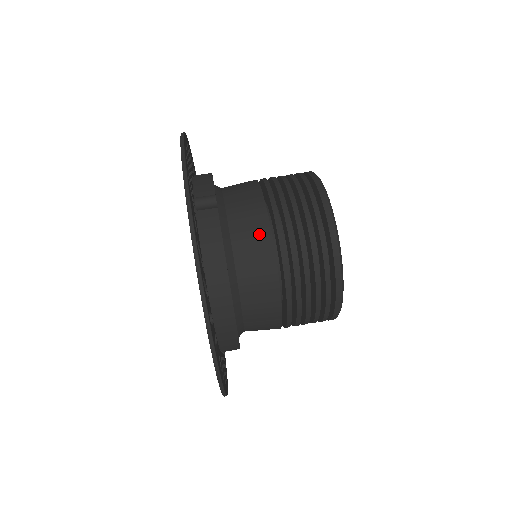
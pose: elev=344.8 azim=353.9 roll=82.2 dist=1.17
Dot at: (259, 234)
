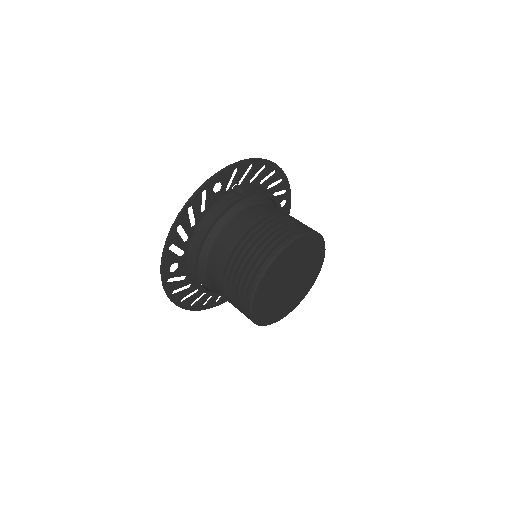
Dot at: (245, 224)
